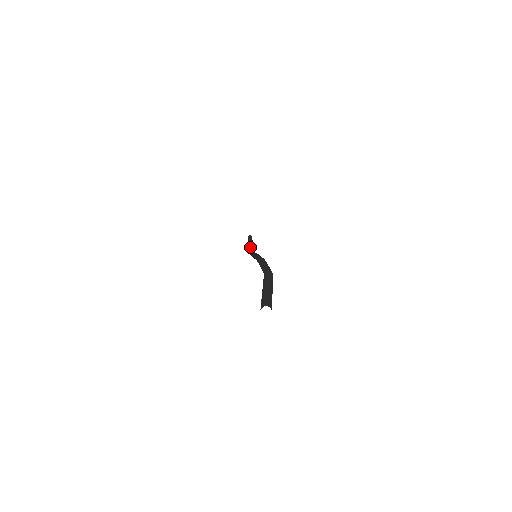
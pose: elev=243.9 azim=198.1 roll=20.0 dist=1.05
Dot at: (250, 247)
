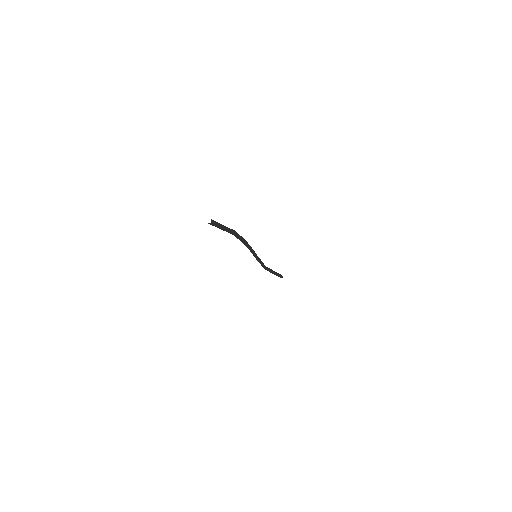
Dot at: occluded
